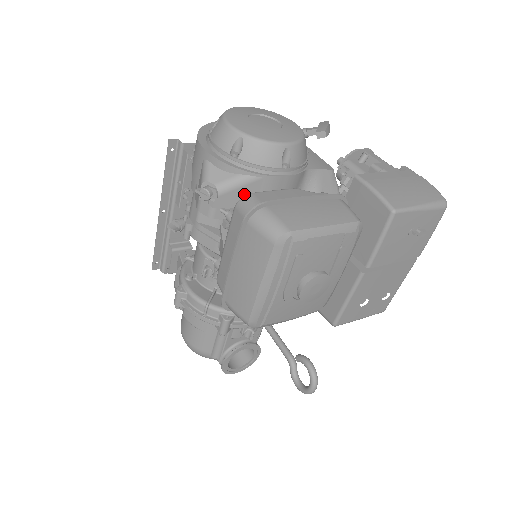
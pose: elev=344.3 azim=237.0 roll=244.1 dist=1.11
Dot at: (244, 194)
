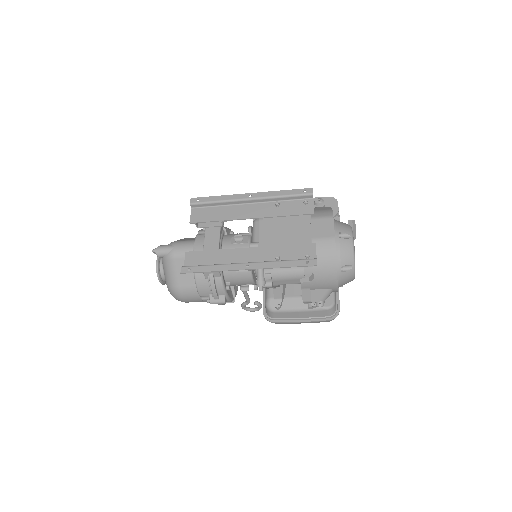
Dot at: occluded
